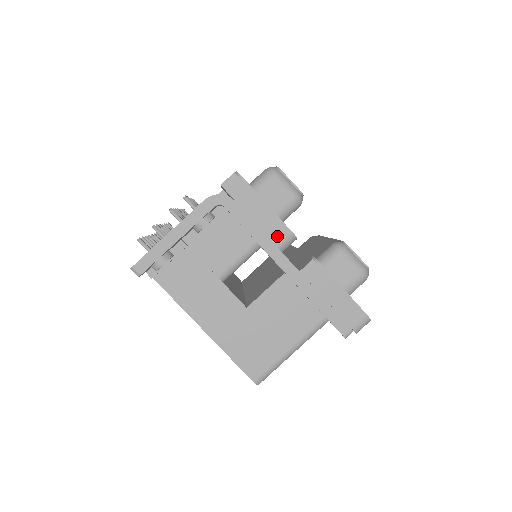
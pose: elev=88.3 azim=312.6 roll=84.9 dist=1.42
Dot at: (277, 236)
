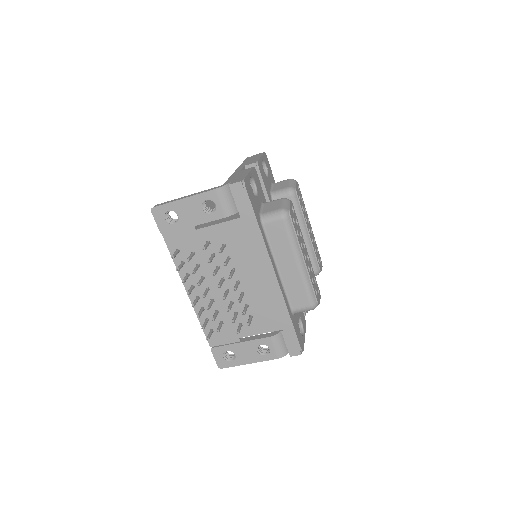
Dot at: occluded
